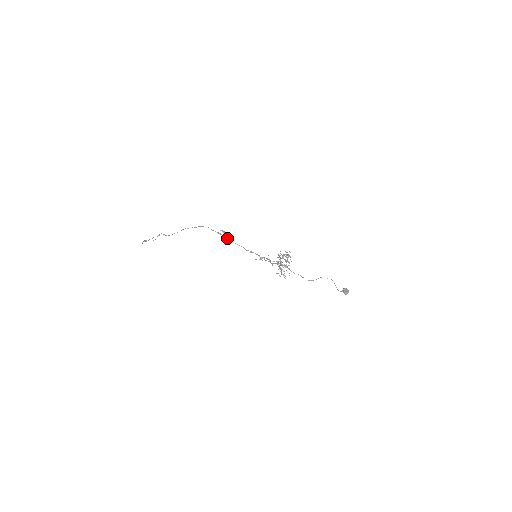
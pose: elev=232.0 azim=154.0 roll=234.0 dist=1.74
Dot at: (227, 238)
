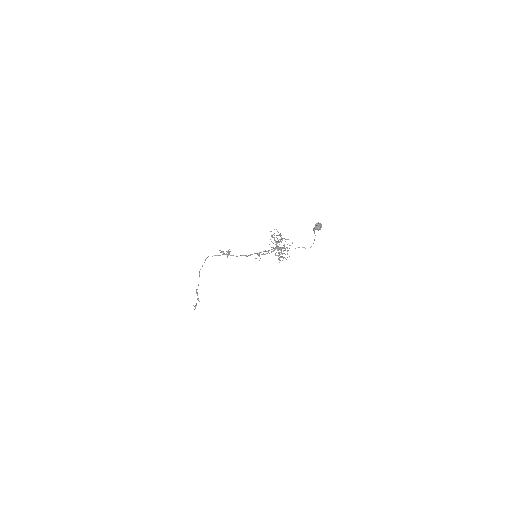
Dot at: occluded
